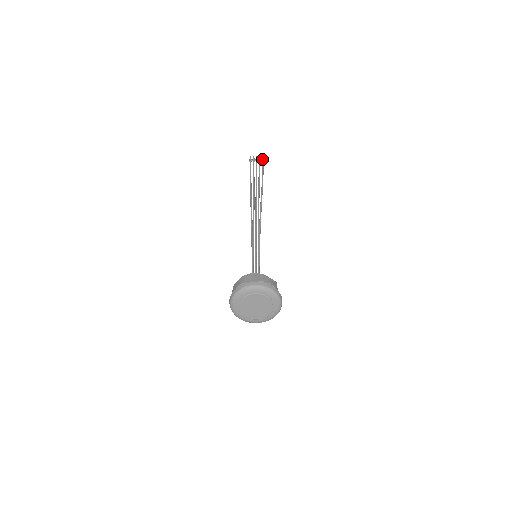
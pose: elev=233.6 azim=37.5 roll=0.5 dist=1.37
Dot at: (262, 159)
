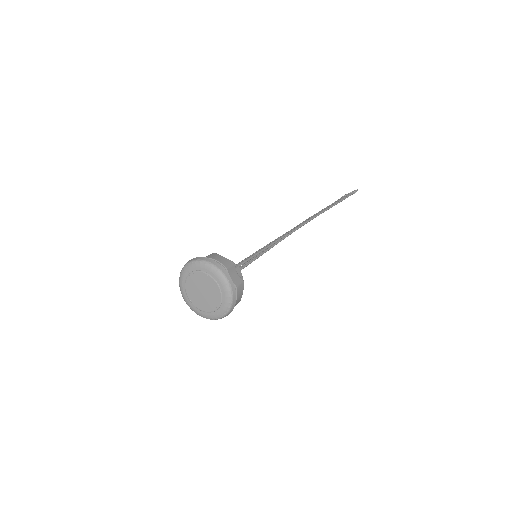
Dot at: (353, 192)
